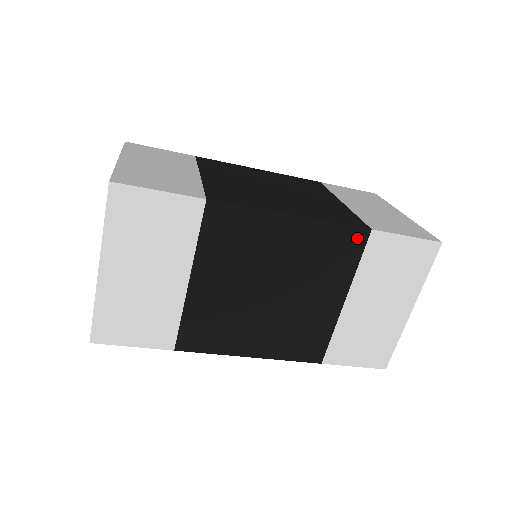
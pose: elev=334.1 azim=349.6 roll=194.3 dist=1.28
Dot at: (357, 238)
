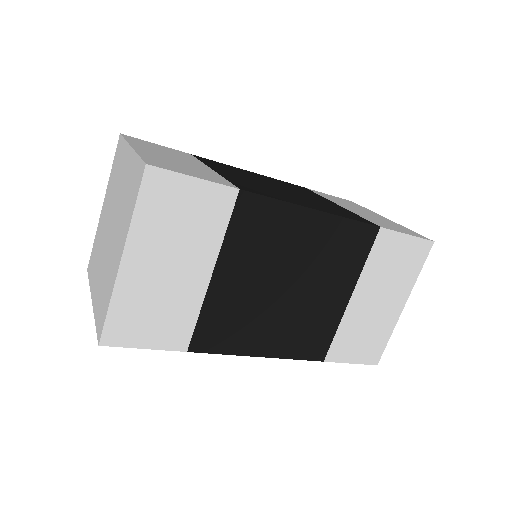
Dot at: (367, 235)
